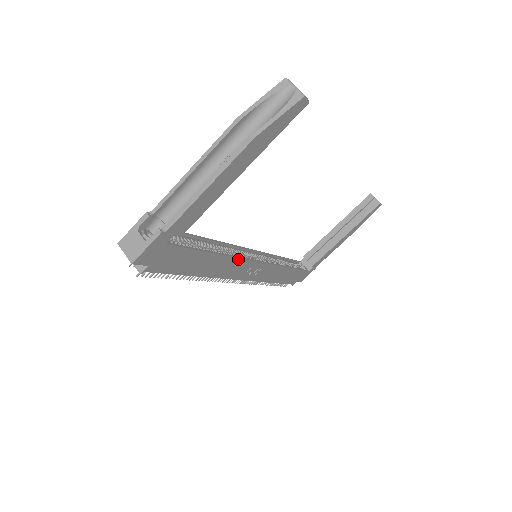
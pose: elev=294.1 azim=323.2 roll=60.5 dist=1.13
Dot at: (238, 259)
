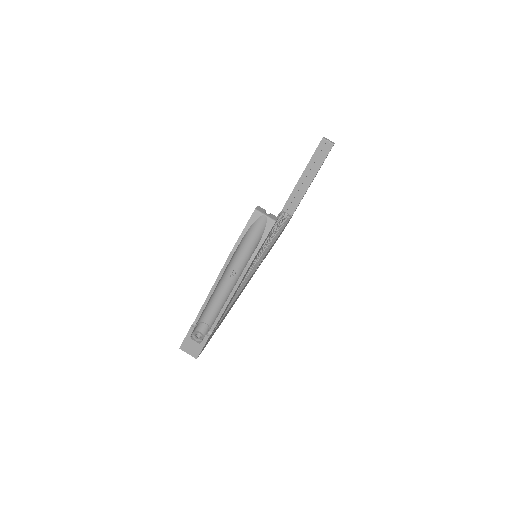
Dot at: occluded
